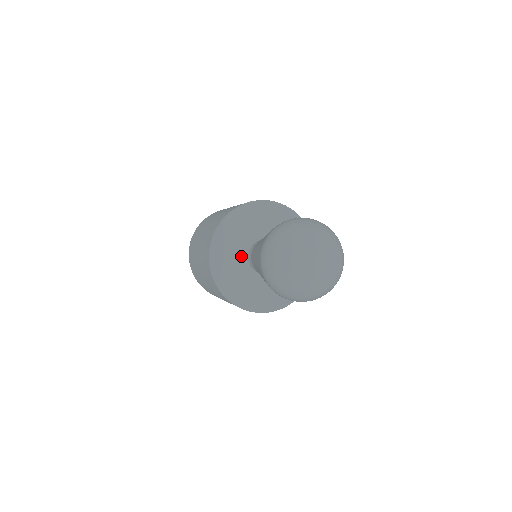
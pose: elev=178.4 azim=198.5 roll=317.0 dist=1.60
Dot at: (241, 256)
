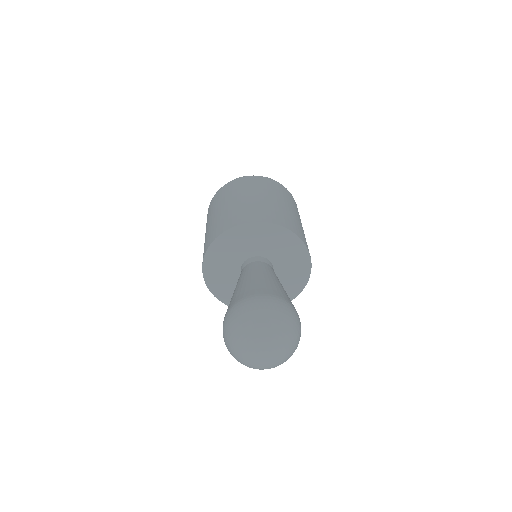
Dot at: (242, 255)
